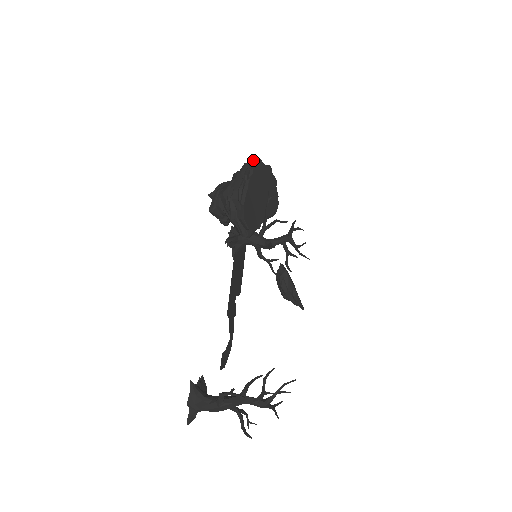
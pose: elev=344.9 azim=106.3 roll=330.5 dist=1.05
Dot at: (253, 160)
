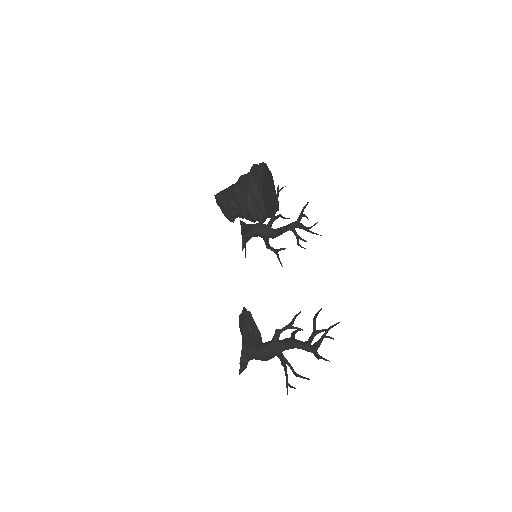
Dot at: occluded
